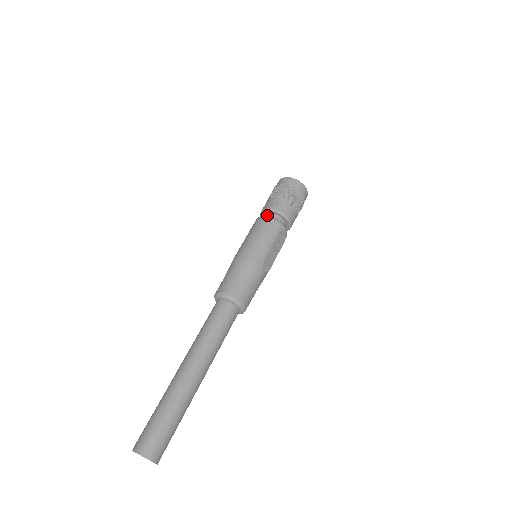
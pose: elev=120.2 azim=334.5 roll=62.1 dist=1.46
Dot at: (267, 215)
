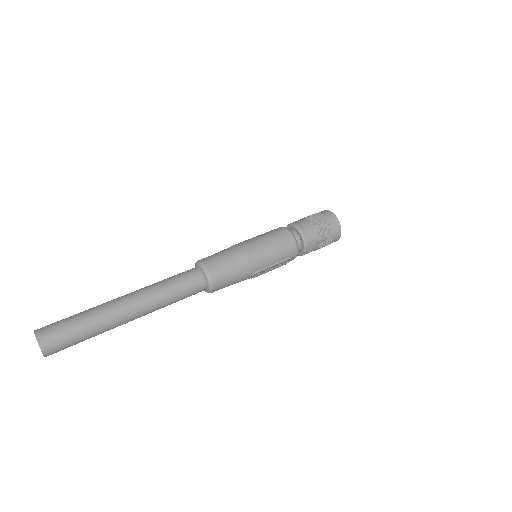
Dot at: (294, 233)
